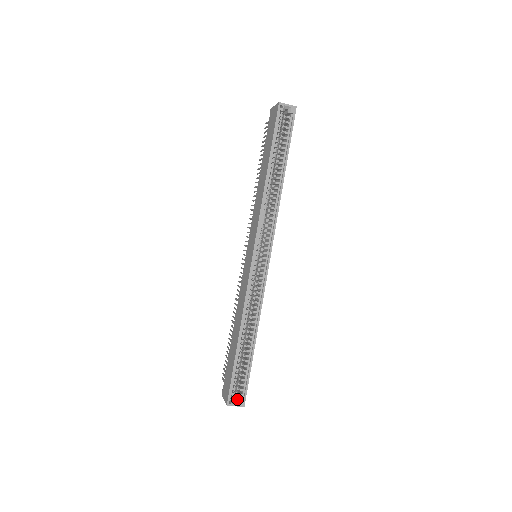
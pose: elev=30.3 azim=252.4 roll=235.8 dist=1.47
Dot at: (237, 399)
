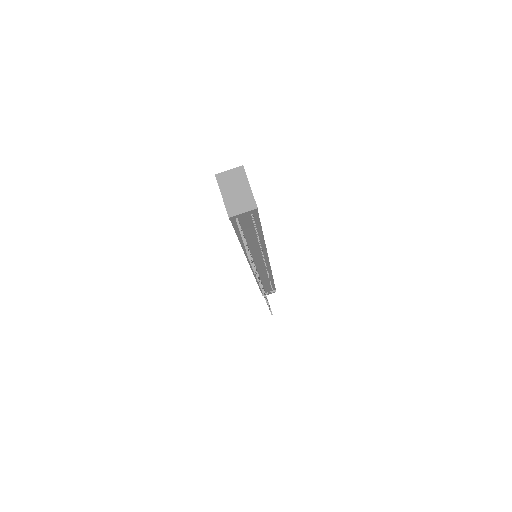
Dot at: occluded
